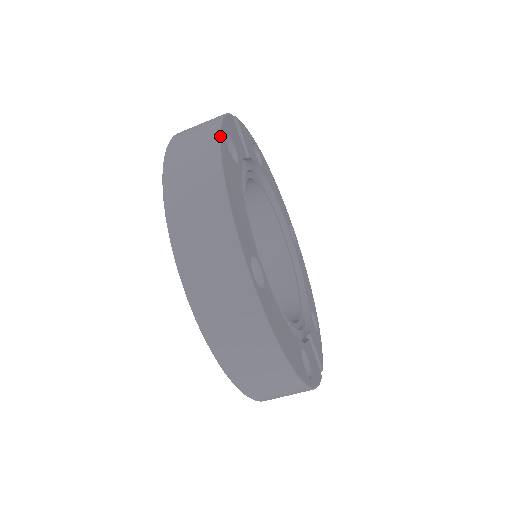
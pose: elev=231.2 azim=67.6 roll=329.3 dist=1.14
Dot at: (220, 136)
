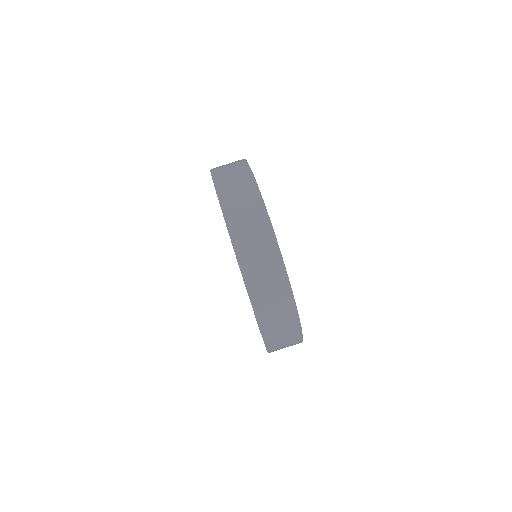
Dot at: occluded
